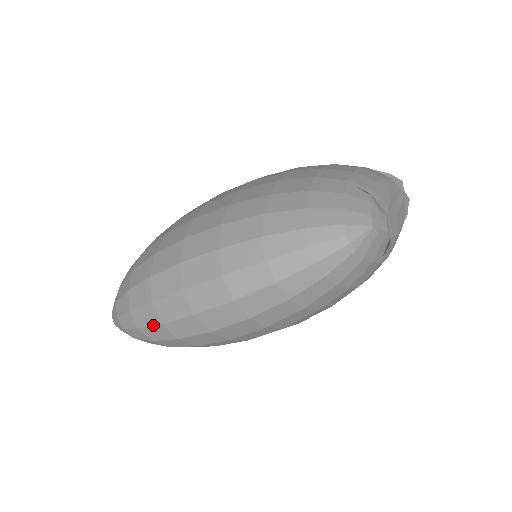
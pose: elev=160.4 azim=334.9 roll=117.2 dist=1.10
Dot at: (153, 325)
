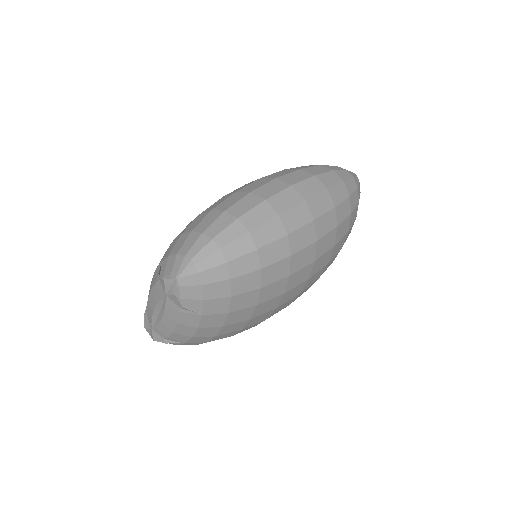
Dot at: (268, 220)
